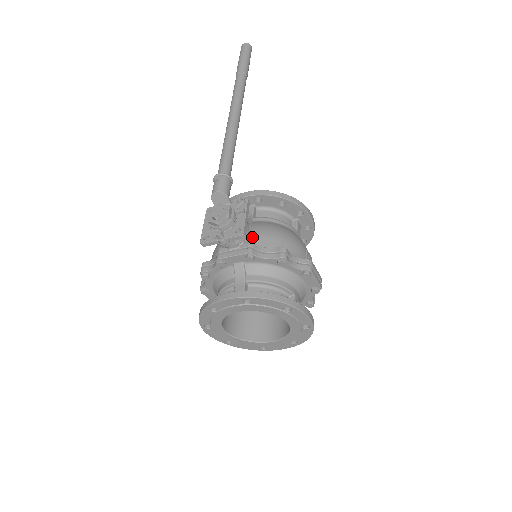
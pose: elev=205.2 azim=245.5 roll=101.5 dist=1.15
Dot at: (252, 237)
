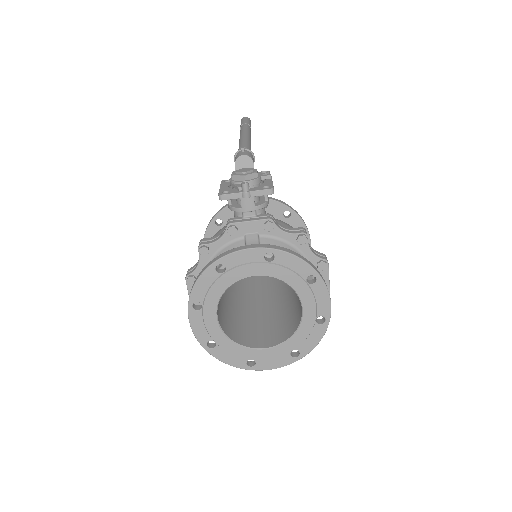
Dot at: occluded
